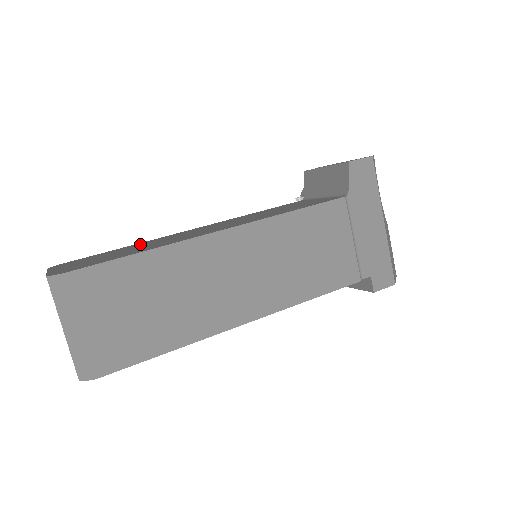
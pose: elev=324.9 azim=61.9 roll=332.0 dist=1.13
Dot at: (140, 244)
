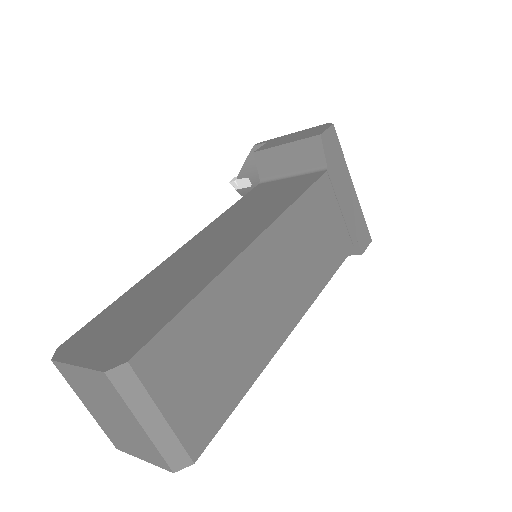
Dot at: (144, 286)
